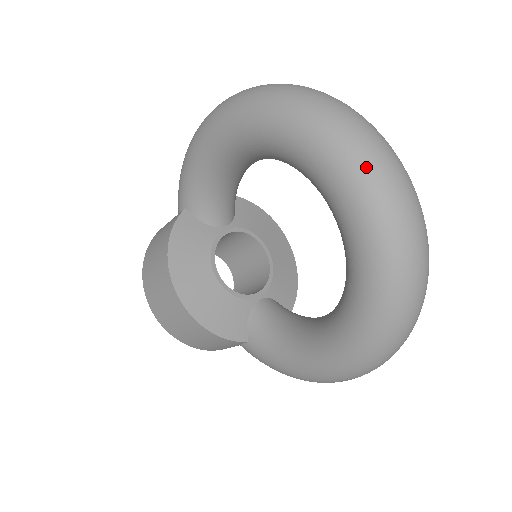
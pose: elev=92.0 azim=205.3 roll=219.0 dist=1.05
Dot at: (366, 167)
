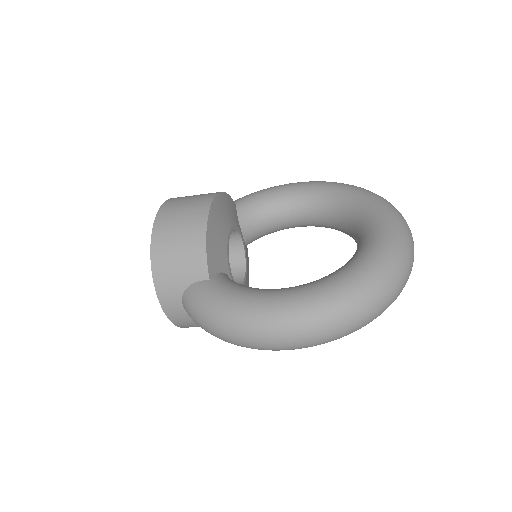
Dot at: (402, 218)
